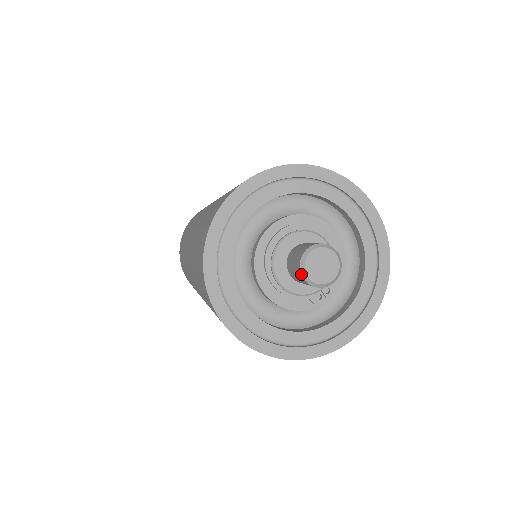
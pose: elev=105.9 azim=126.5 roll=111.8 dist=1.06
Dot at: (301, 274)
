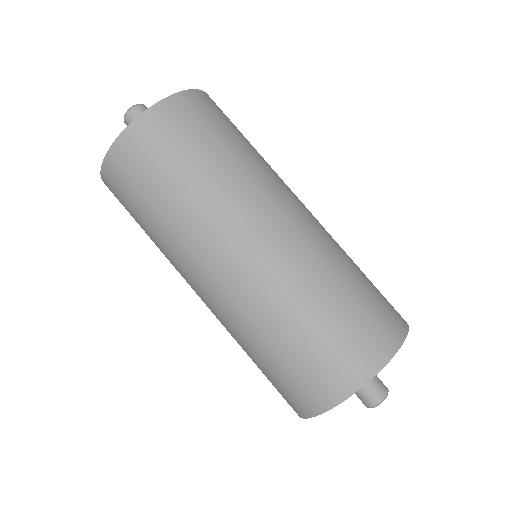
Dot at: (366, 406)
